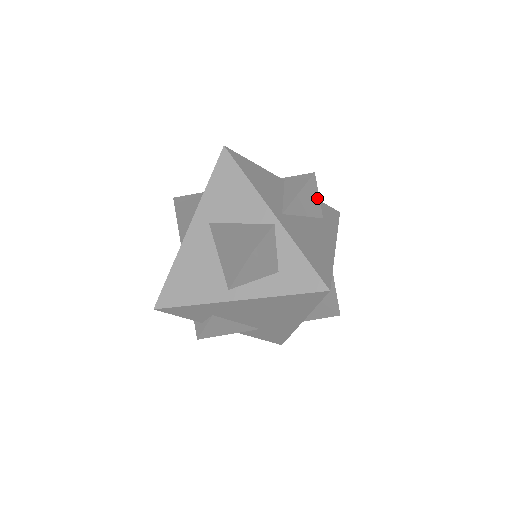
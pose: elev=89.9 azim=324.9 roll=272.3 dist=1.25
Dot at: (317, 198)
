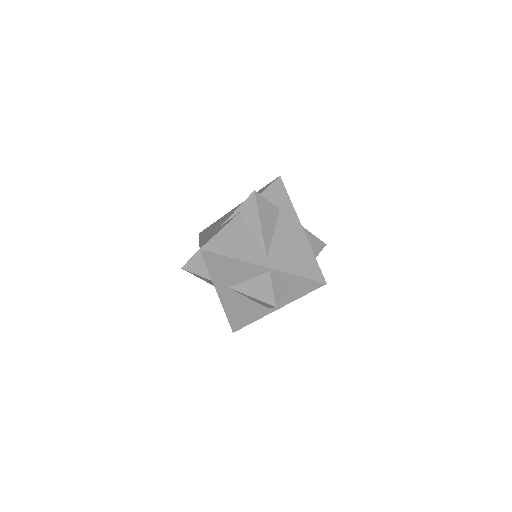
Dot at: (268, 204)
